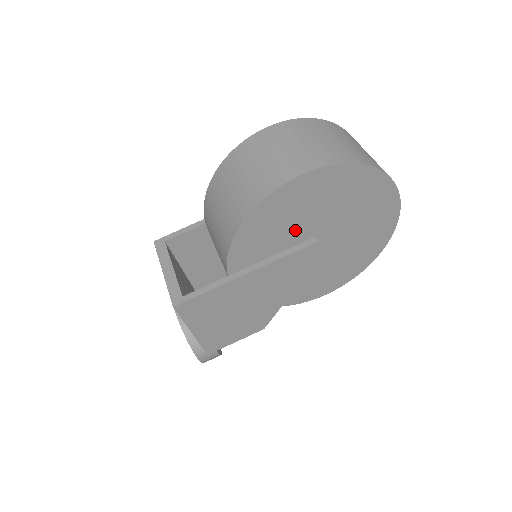
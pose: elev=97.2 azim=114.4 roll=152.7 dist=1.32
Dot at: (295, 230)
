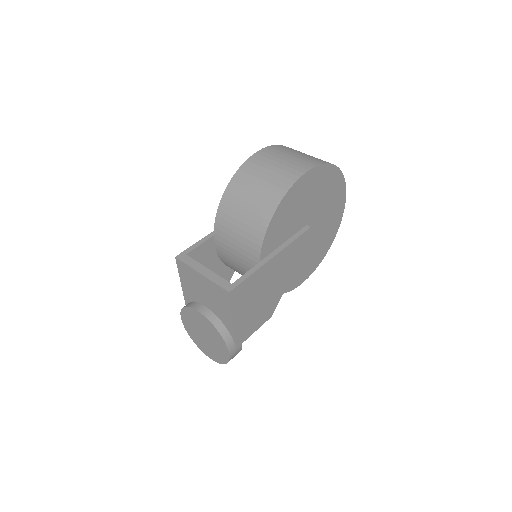
Dot at: (298, 218)
